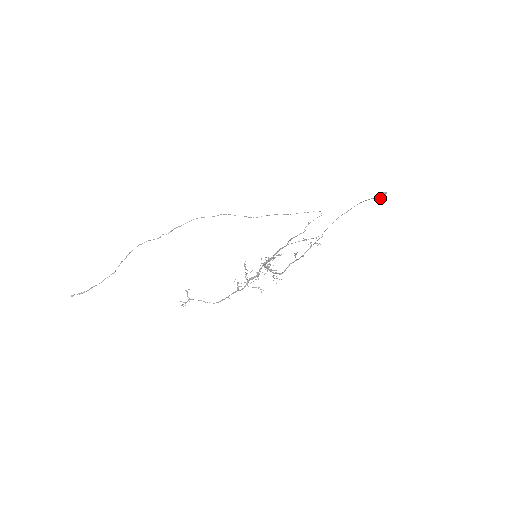
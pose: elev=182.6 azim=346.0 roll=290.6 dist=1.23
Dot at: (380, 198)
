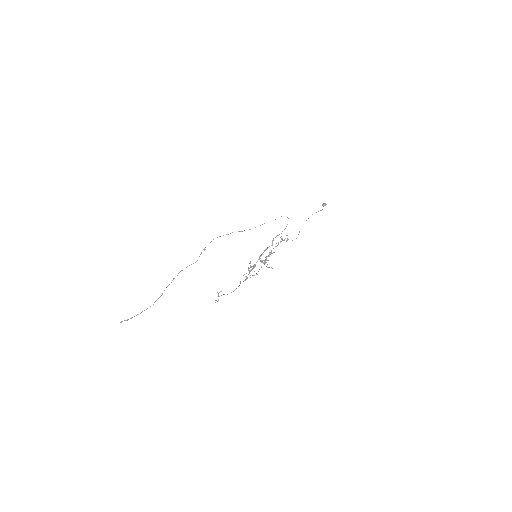
Dot at: occluded
